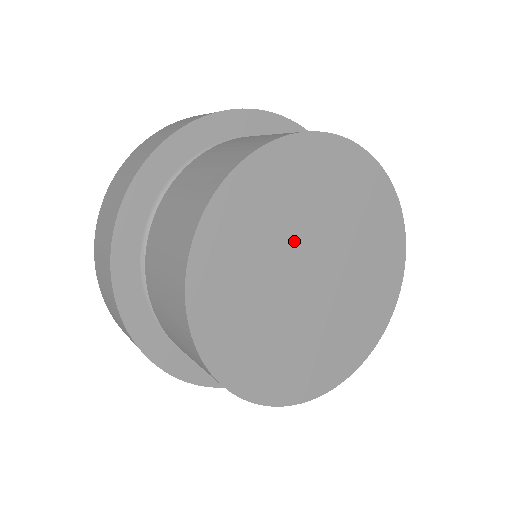
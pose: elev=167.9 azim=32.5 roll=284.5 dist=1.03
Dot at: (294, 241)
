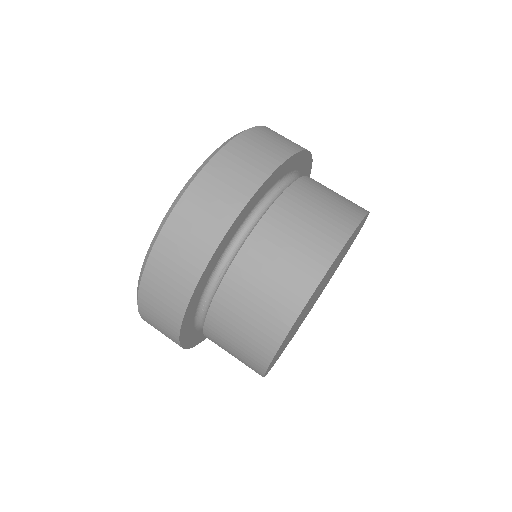
Dot at: (327, 277)
